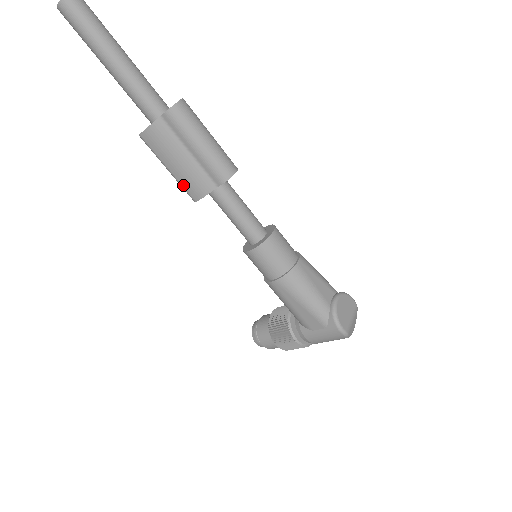
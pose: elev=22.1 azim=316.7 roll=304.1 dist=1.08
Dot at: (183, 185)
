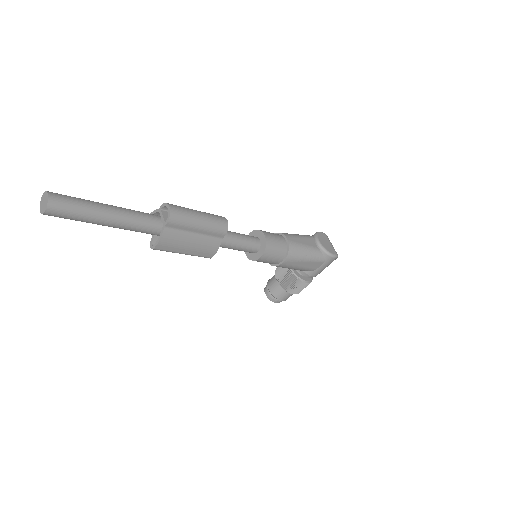
Dot at: (199, 255)
